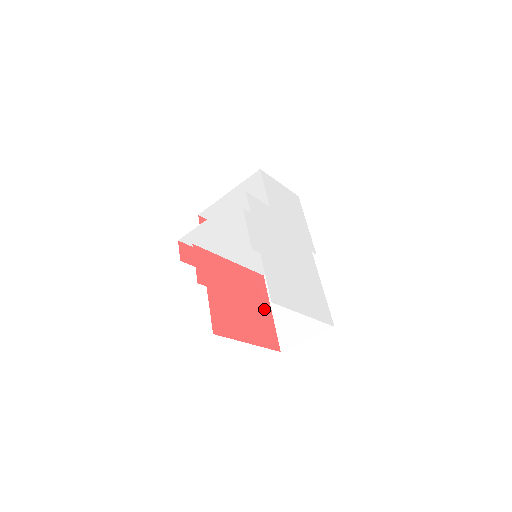
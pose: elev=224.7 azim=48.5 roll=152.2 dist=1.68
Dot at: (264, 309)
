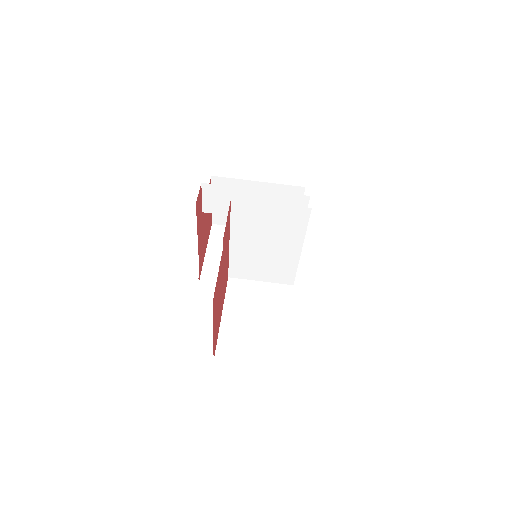
Dot at: (221, 309)
